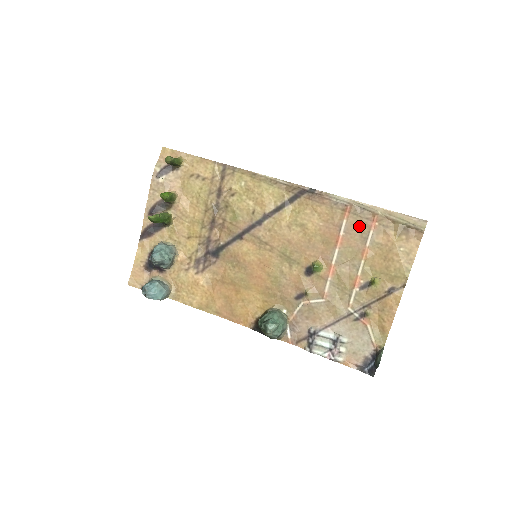
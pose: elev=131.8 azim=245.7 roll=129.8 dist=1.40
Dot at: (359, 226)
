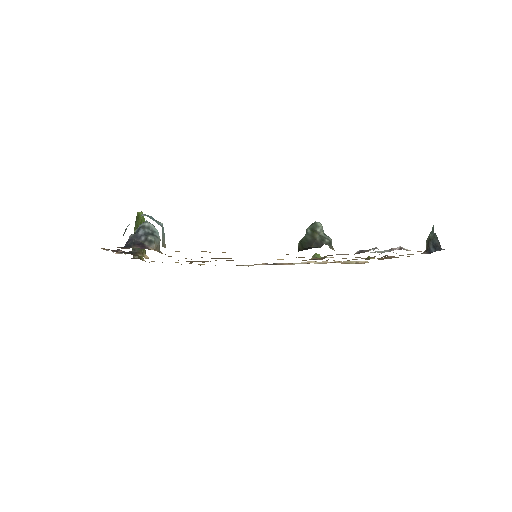
Dot at: occluded
